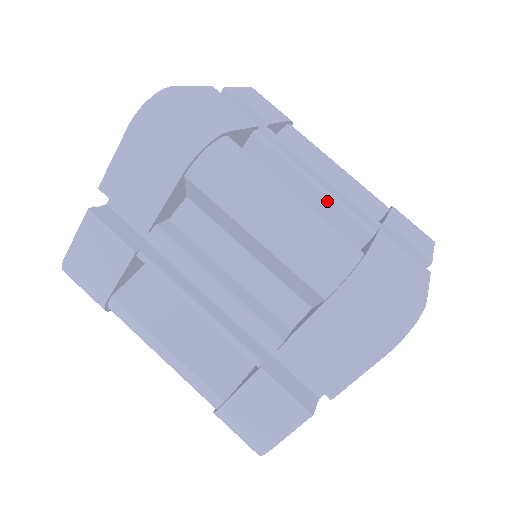
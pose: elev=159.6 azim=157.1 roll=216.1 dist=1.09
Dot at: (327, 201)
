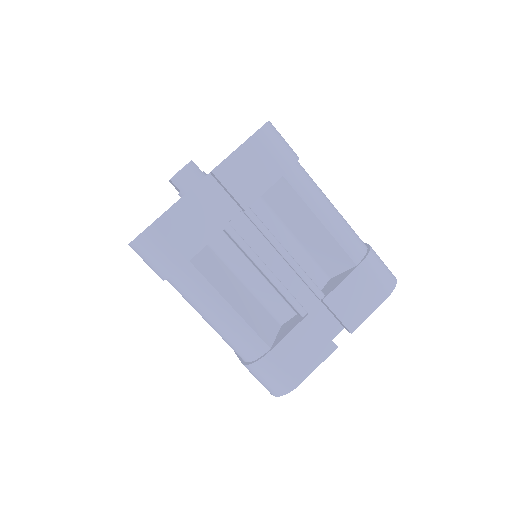
Dot at: (274, 286)
